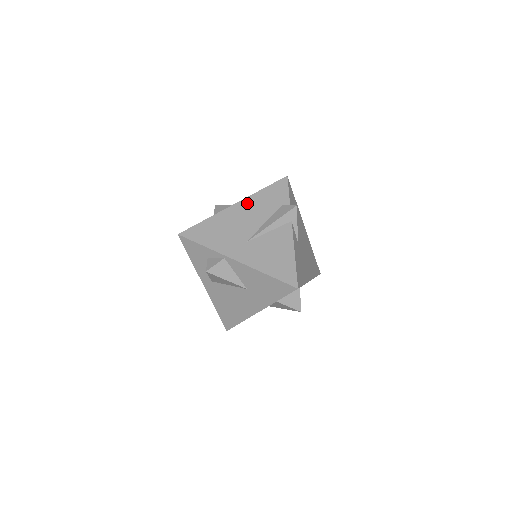
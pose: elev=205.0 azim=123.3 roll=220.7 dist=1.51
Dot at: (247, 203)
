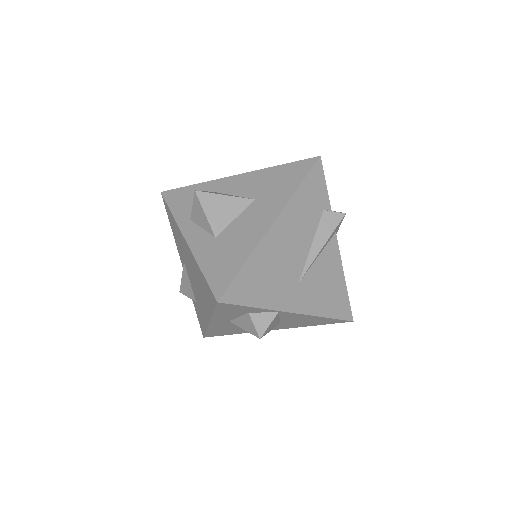
Dot at: (287, 217)
